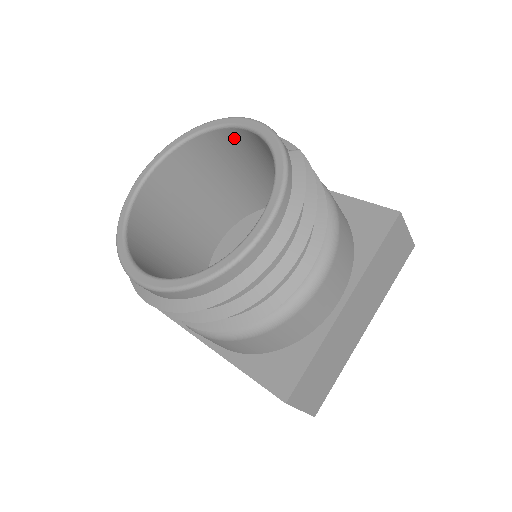
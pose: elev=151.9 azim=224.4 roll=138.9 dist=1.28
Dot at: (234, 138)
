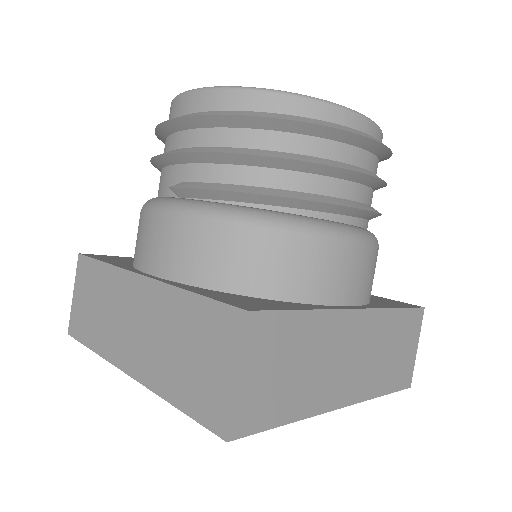
Dot at: occluded
